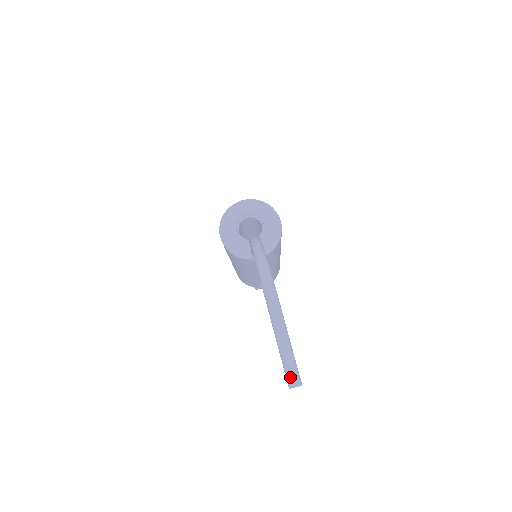
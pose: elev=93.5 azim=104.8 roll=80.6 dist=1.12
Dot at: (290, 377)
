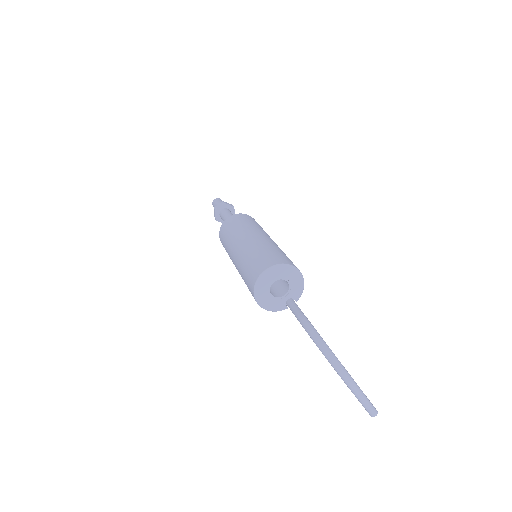
Dot at: (372, 414)
